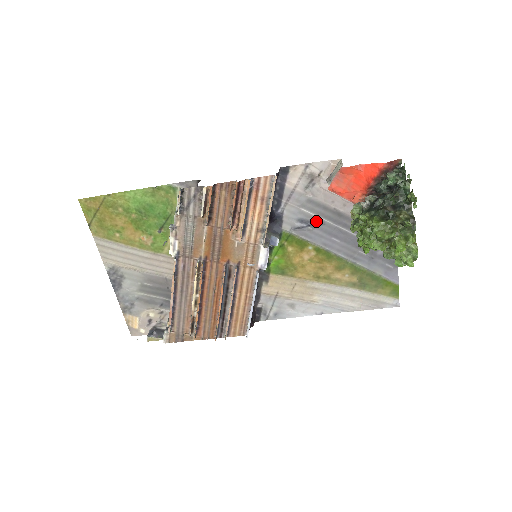
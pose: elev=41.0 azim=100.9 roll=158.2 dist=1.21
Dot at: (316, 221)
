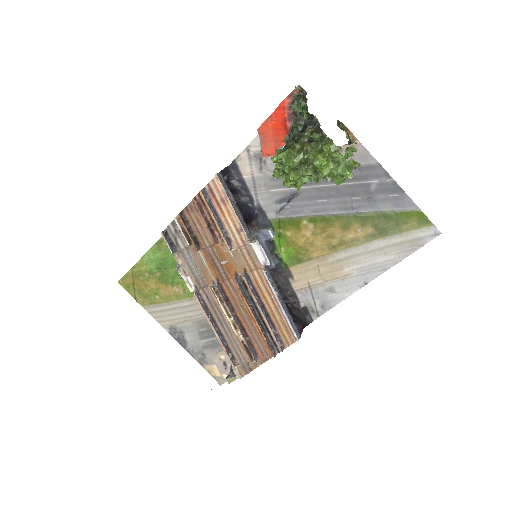
Dot at: (291, 194)
